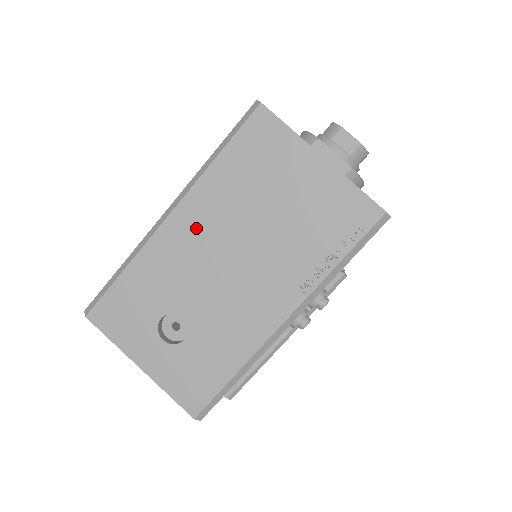
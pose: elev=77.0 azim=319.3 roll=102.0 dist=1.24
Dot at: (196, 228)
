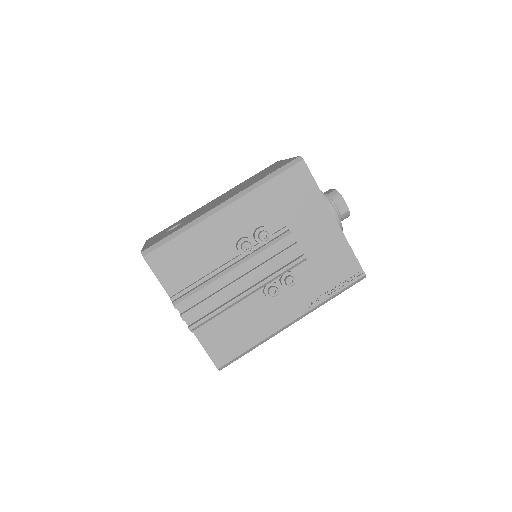
Dot at: occluded
